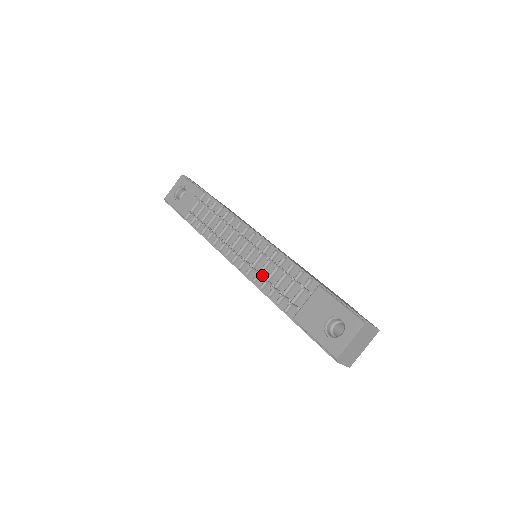
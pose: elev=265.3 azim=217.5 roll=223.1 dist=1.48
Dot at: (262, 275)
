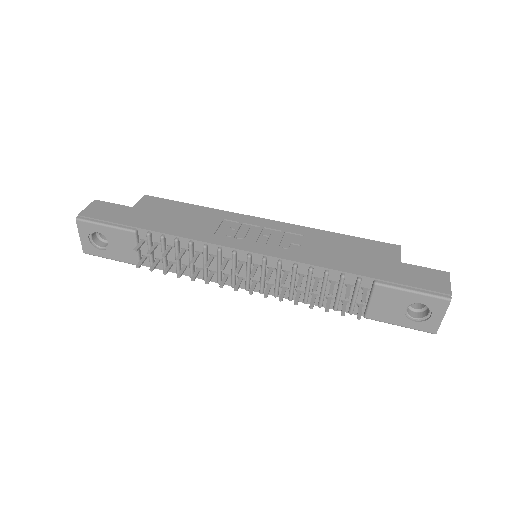
Dot at: (297, 293)
